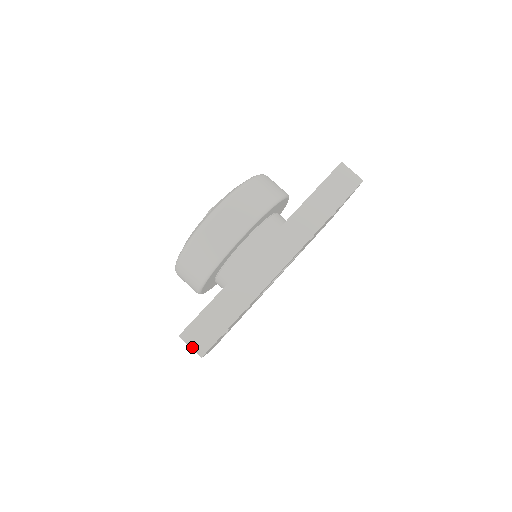
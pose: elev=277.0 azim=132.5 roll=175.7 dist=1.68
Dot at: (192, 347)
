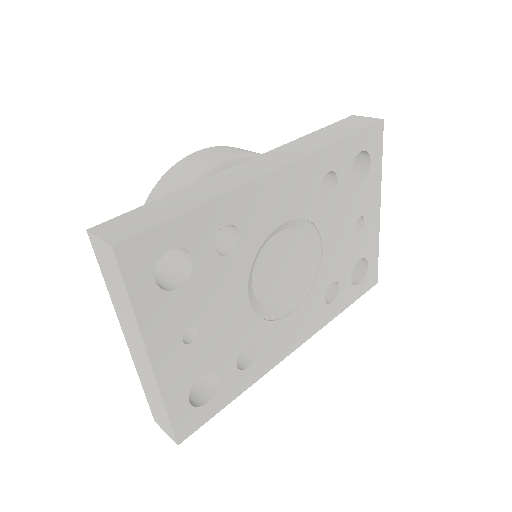
Dot at: (102, 238)
